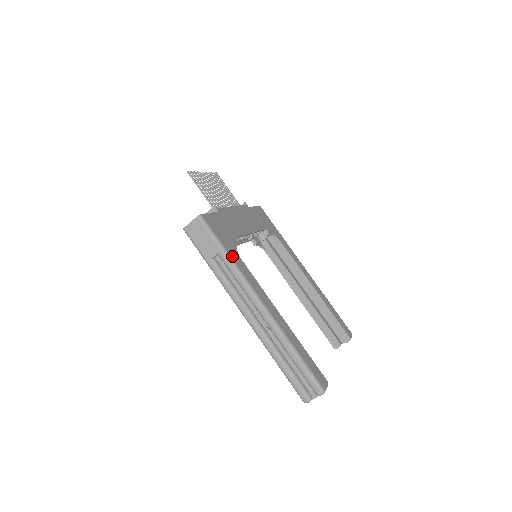
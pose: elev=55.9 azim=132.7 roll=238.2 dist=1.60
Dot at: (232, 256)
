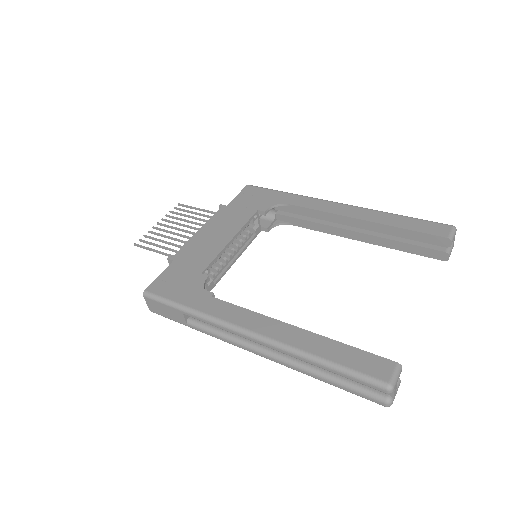
Dot at: (195, 306)
